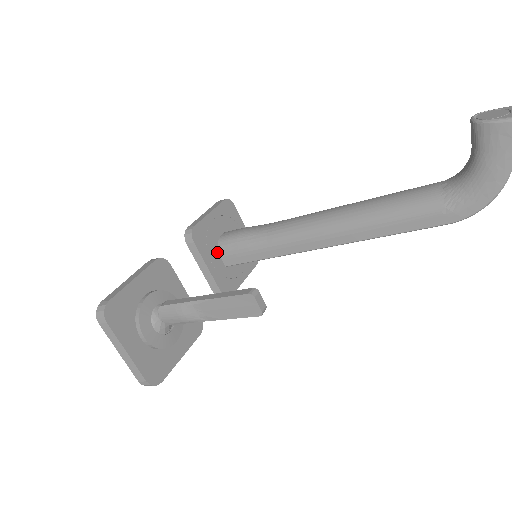
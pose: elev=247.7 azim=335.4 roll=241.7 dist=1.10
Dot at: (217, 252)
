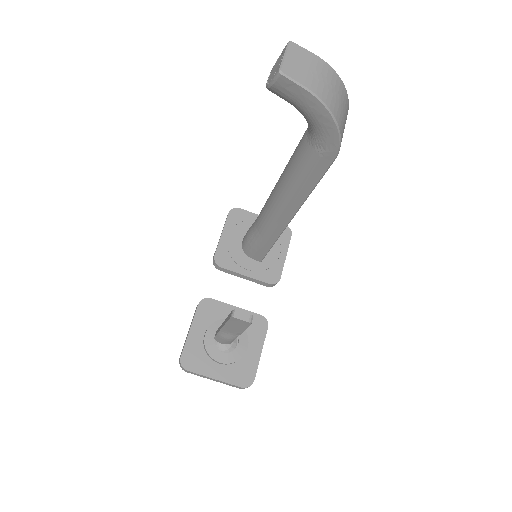
Dot at: (246, 257)
